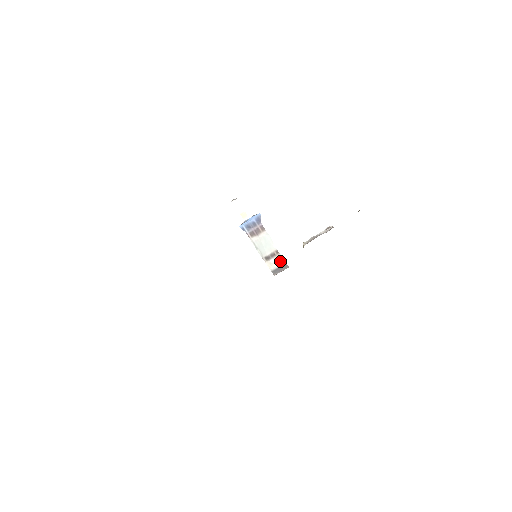
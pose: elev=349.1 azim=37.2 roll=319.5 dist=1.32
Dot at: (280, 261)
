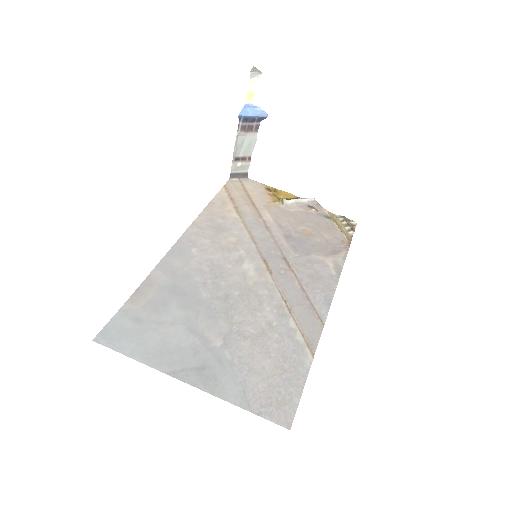
Dot at: (245, 168)
